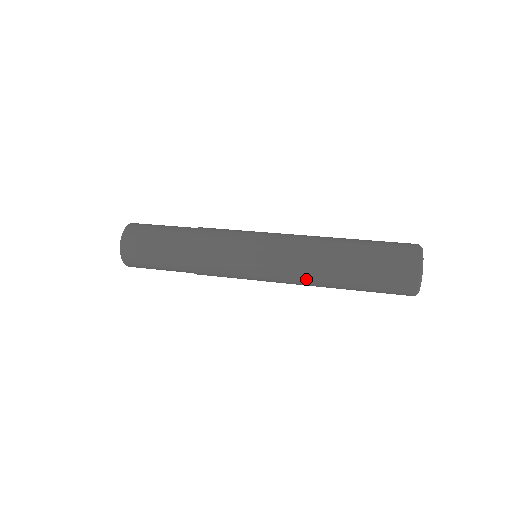
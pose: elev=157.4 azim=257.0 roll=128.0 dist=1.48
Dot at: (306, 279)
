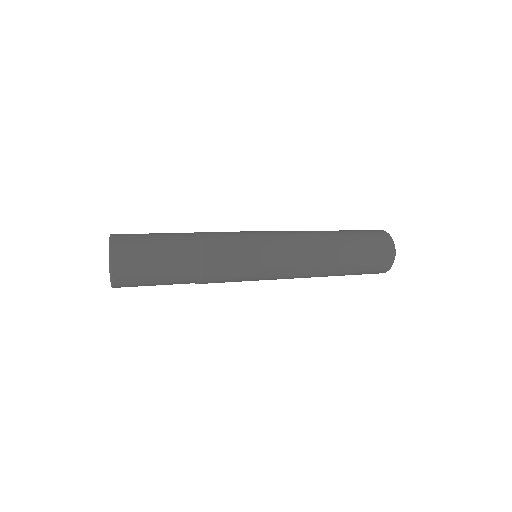
Dot at: (312, 271)
